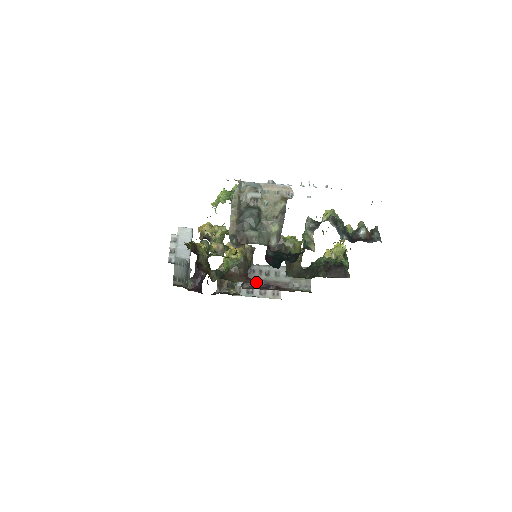
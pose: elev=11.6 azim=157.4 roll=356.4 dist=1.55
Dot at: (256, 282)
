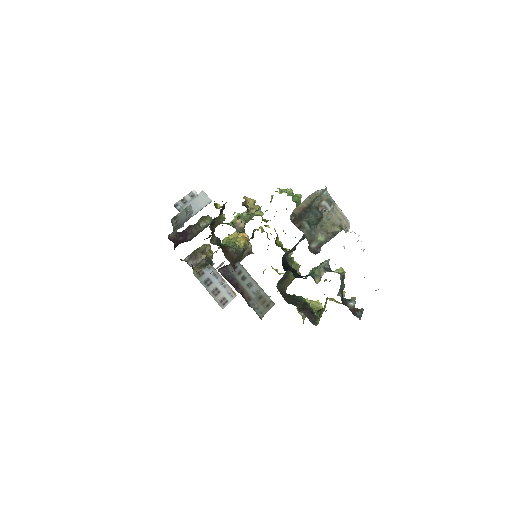
Dot at: (231, 276)
